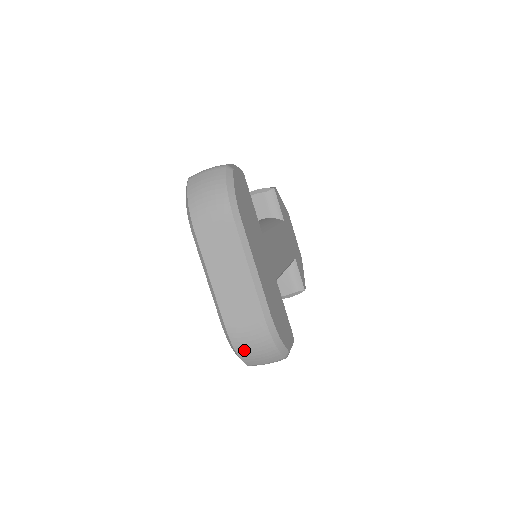
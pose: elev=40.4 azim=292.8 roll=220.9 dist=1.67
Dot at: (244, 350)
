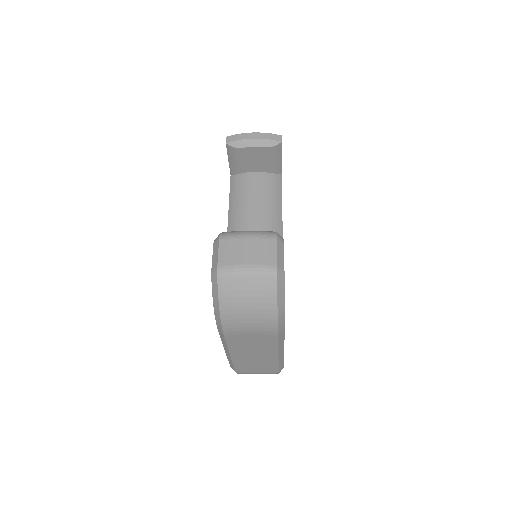
Dot at: occluded
